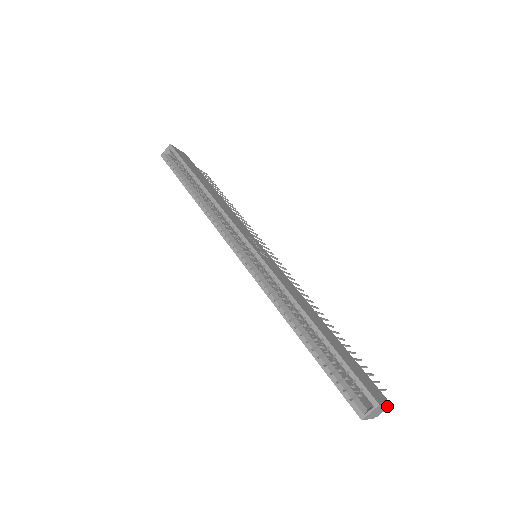
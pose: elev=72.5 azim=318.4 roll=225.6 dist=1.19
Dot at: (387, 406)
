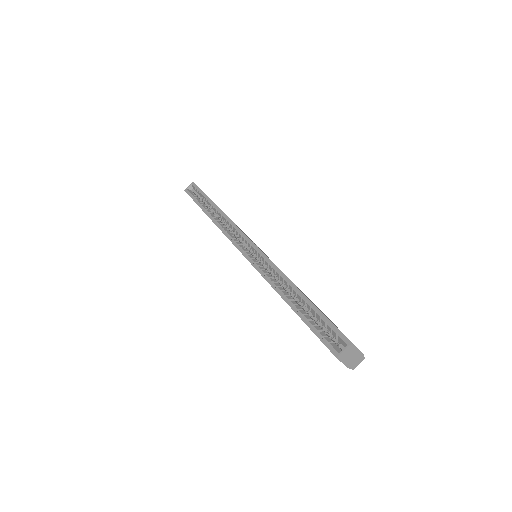
Dot at: (361, 357)
